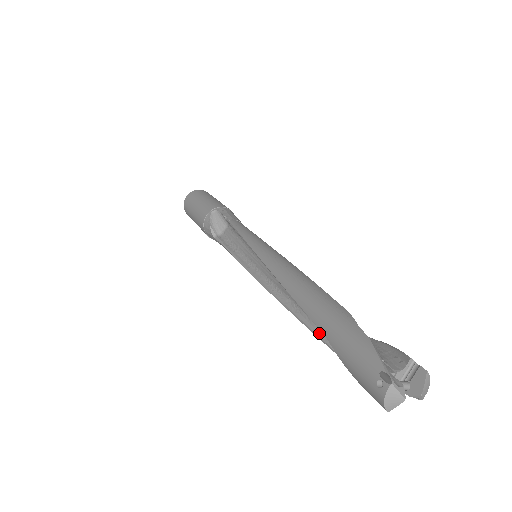
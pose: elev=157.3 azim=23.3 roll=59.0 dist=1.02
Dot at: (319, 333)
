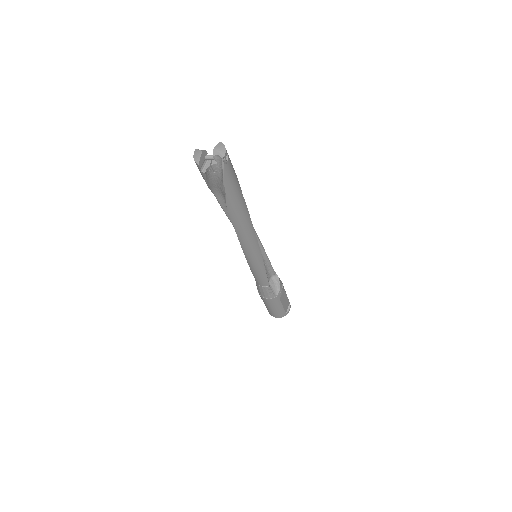
Dot at: (230, 214)
